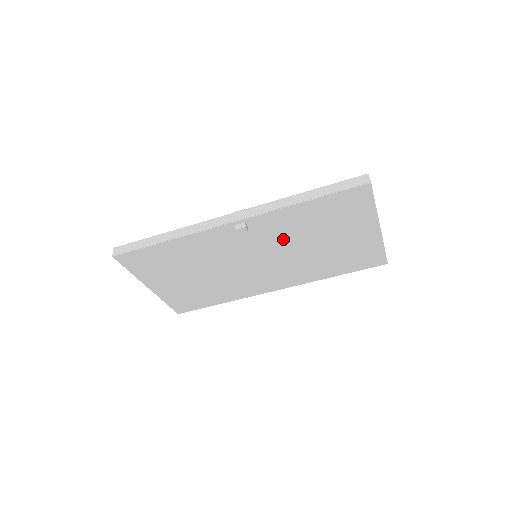
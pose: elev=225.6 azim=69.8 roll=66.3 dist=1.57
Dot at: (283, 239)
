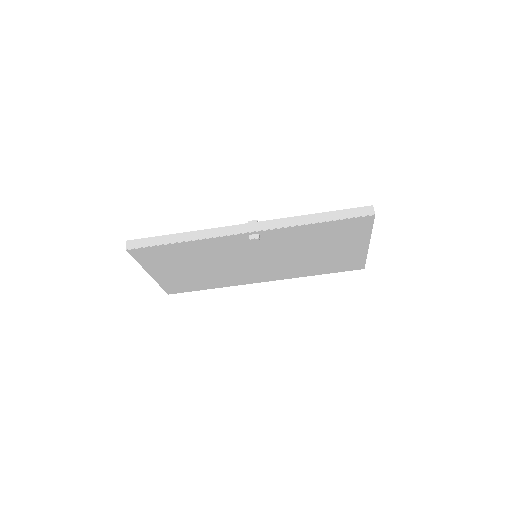
Dot at: (286, 247)
